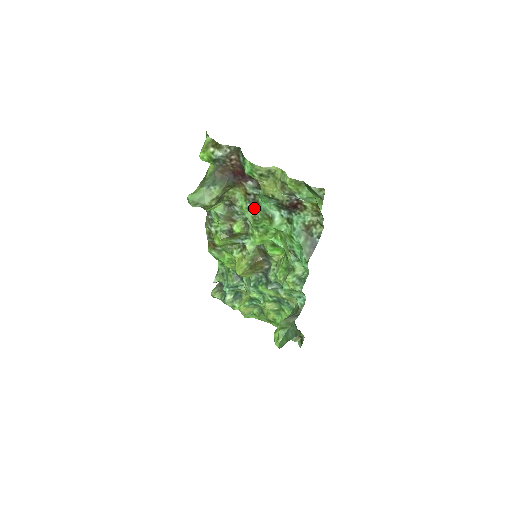
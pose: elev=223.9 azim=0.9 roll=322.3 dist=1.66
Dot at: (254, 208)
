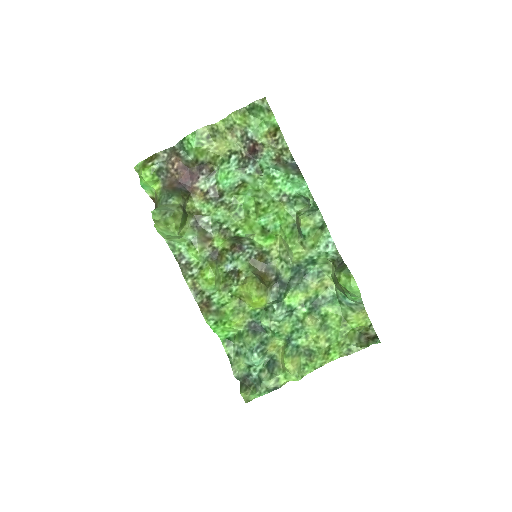
Dot at: (221, 201)
